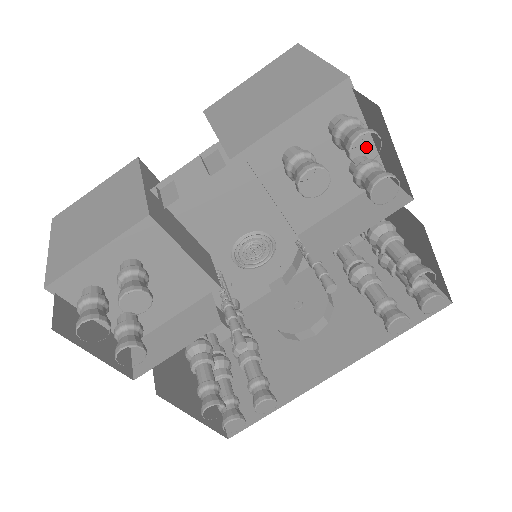
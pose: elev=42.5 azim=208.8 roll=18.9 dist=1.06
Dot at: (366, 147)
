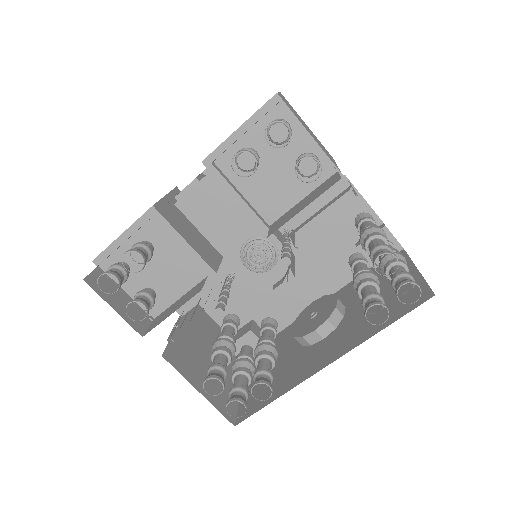
Dot at: (309, 147)
